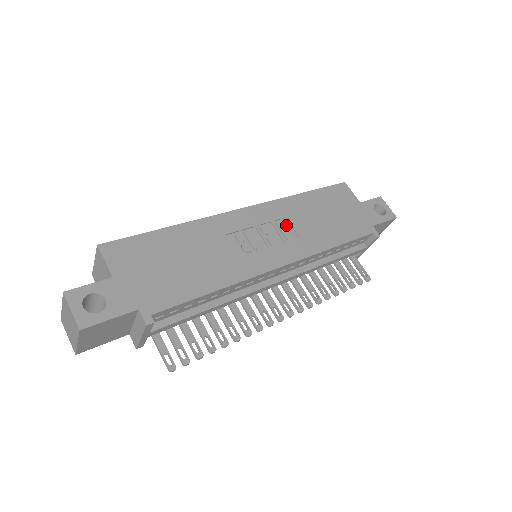
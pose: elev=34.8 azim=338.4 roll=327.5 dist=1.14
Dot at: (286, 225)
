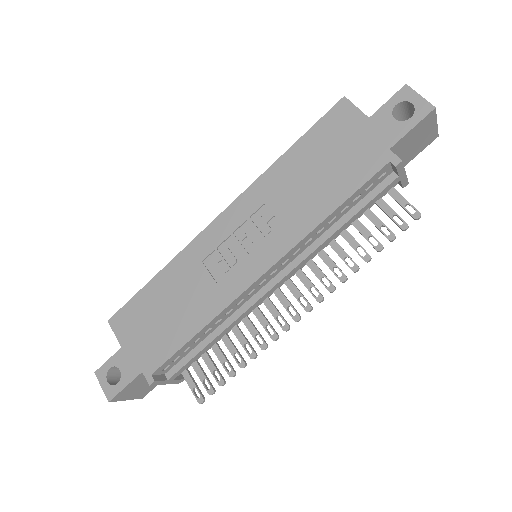
Dot at: (265, 215)
